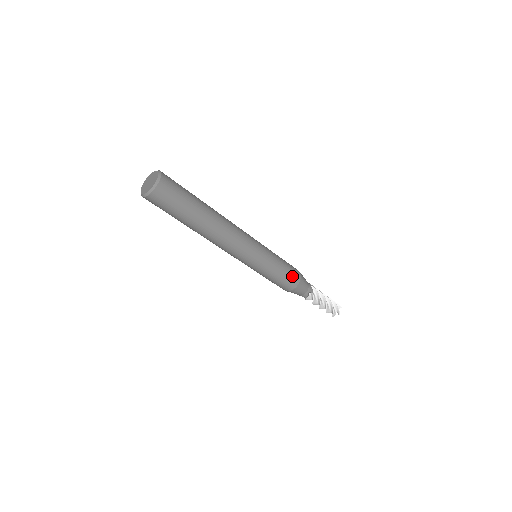
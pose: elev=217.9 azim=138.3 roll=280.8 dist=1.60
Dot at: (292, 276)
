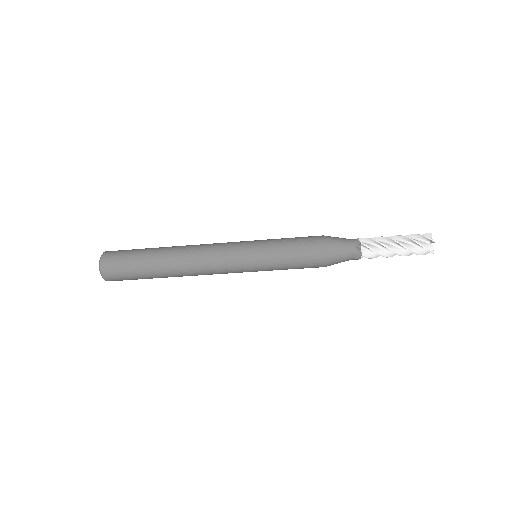
Dot at: (308, 242)
